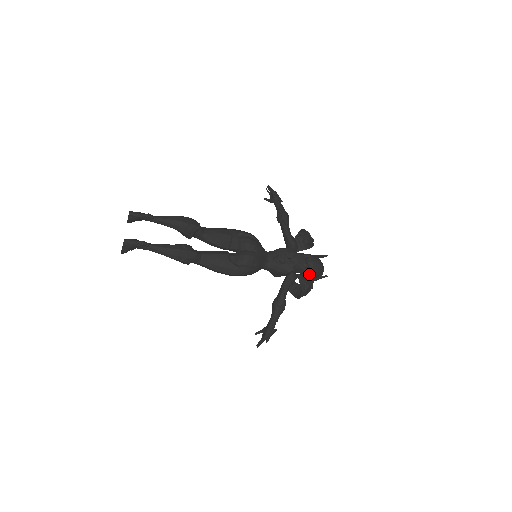
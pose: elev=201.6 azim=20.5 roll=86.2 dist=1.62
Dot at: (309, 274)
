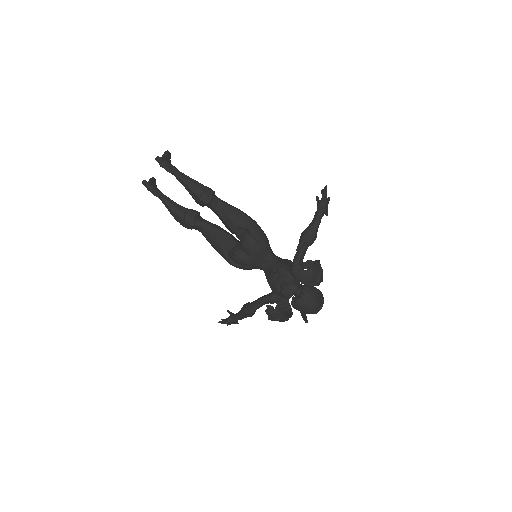
Dot at: (293, 307)
